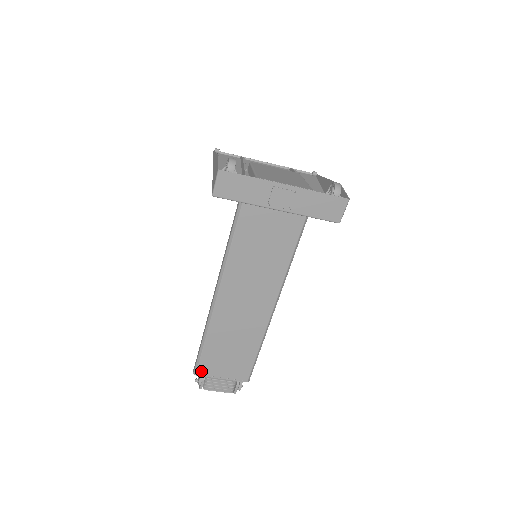
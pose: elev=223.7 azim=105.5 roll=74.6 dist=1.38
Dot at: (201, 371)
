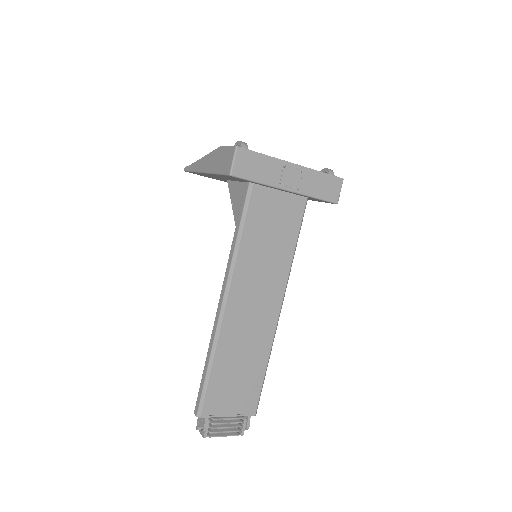
Dot at: (206, 410)
